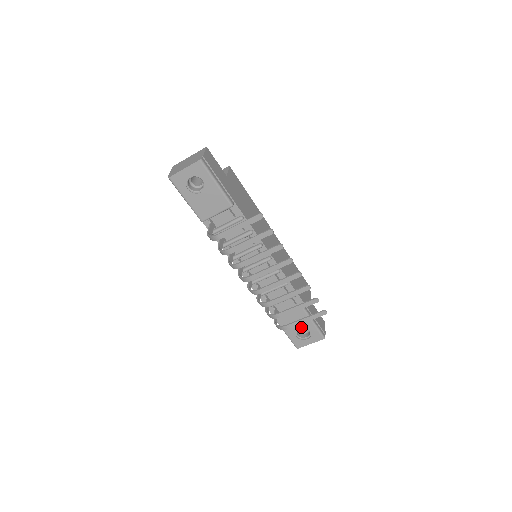
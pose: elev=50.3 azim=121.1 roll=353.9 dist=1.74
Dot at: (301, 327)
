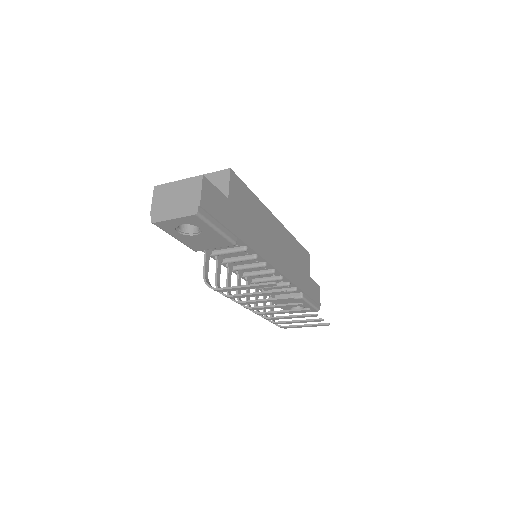
Dot at: occluded
